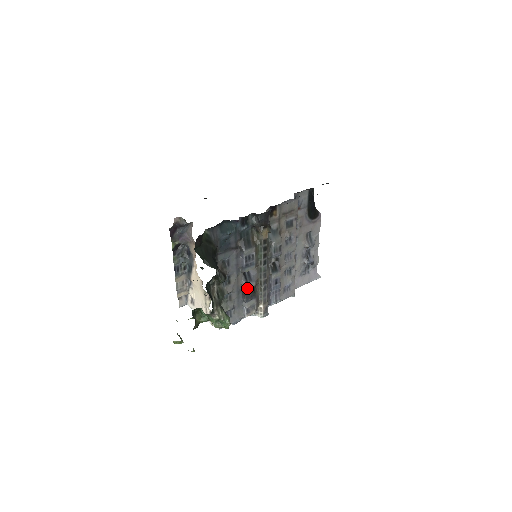
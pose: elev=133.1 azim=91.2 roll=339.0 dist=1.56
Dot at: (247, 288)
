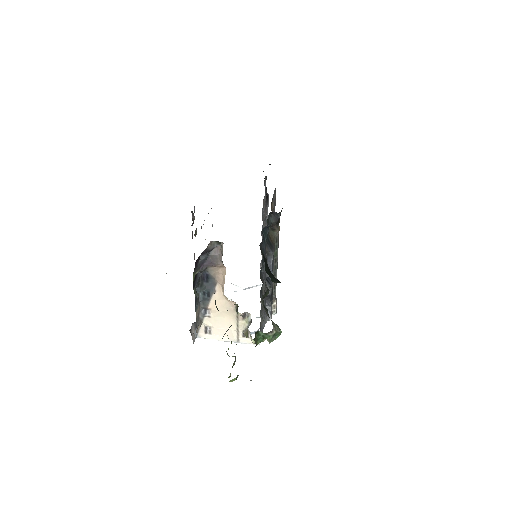
Dot at: (271, 291)
